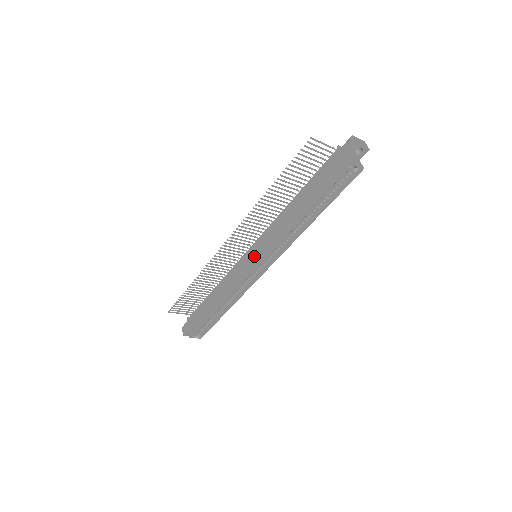
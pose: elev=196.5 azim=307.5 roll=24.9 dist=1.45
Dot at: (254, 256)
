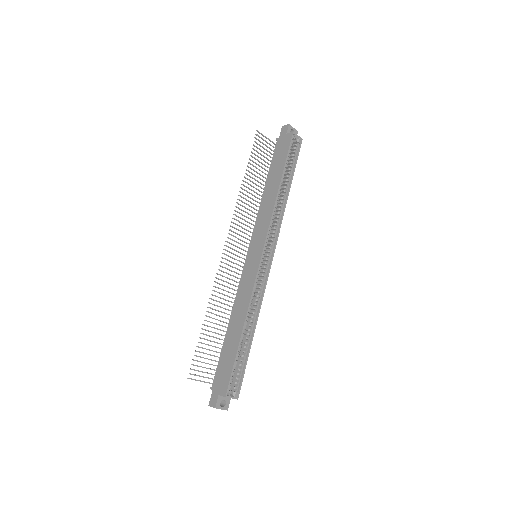
Dot at: (255, 251)
